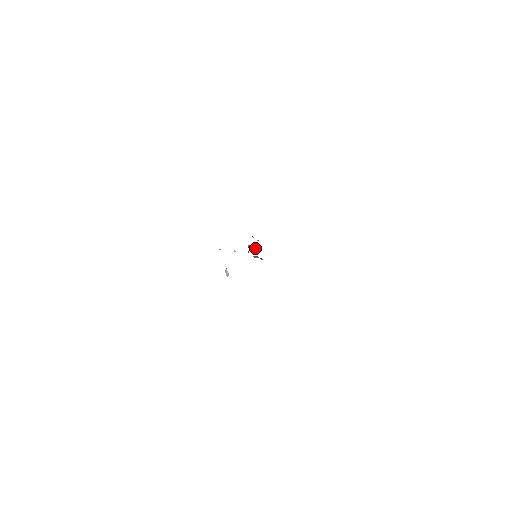
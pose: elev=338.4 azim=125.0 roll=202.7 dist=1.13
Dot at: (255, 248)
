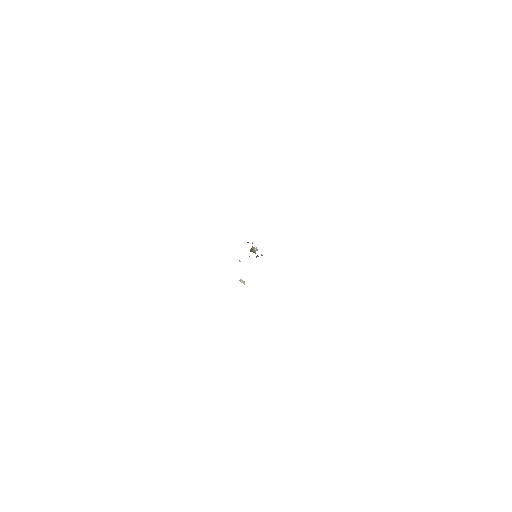
Dot at: occluded
